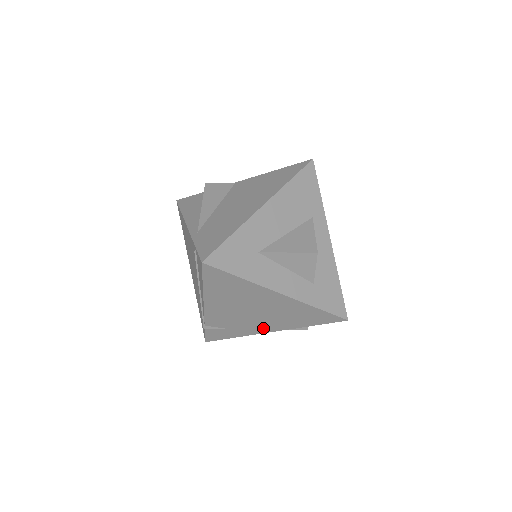
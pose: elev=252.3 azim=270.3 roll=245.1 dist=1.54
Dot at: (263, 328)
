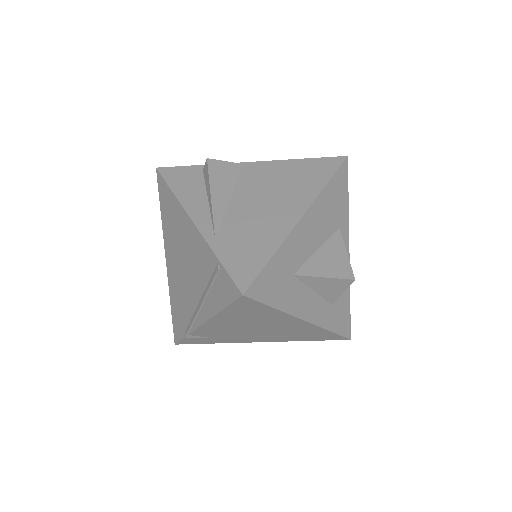
Dot at: (255, 339)
